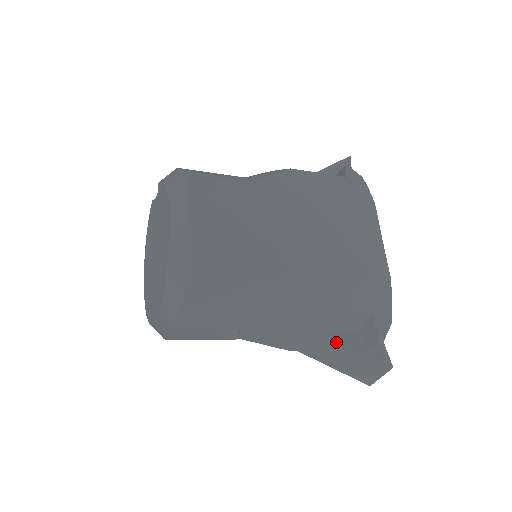
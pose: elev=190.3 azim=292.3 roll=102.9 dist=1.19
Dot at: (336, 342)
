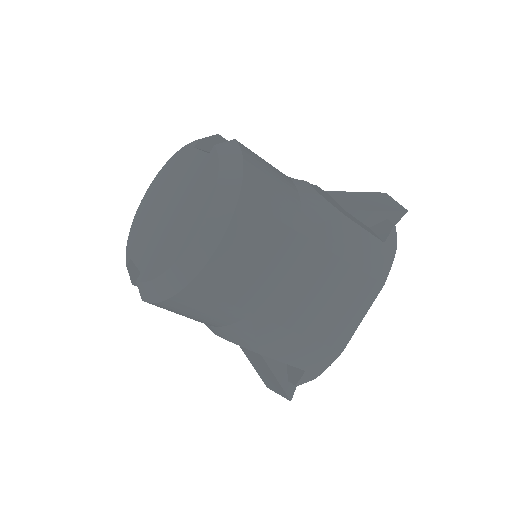
Dot at: (265, 363)
